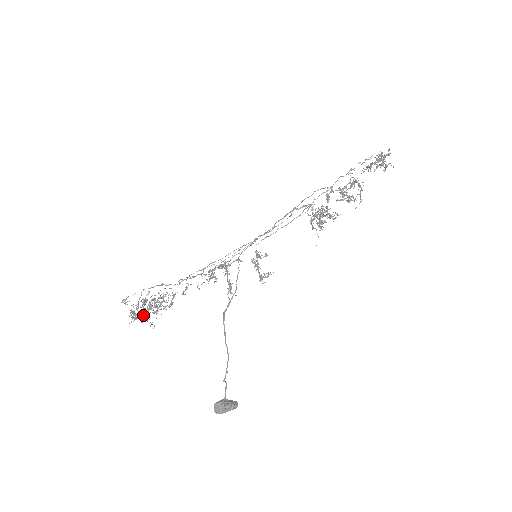
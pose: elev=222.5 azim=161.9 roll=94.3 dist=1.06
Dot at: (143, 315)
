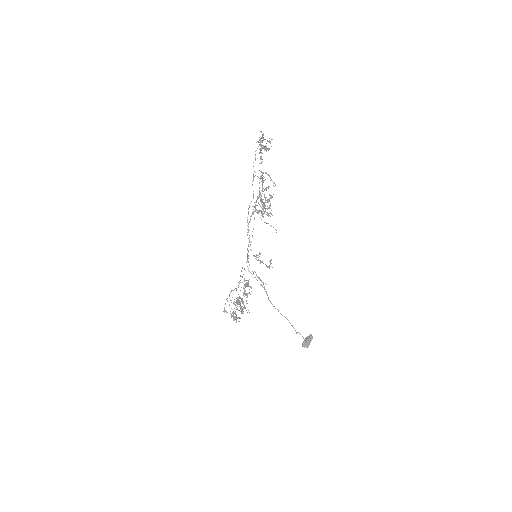
Dot at: occluded
